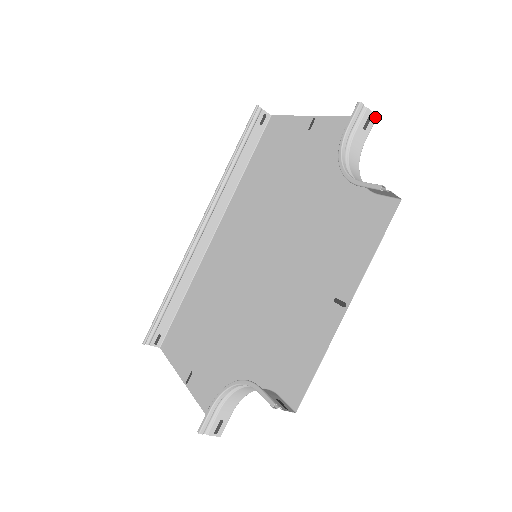
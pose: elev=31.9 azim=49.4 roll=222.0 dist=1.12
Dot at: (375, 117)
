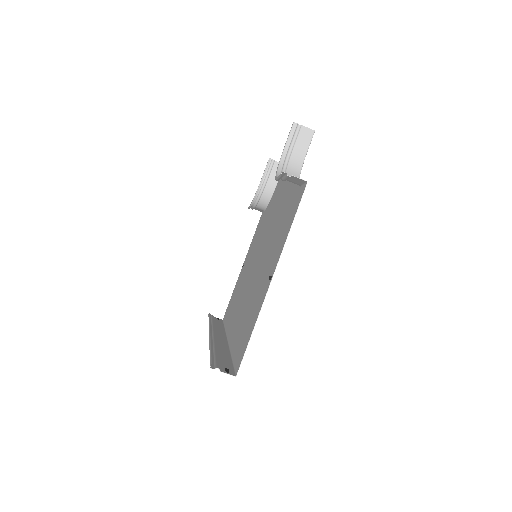
Dot at: occluded
